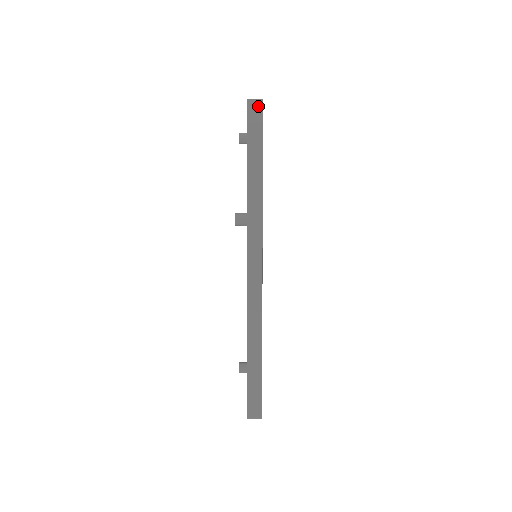
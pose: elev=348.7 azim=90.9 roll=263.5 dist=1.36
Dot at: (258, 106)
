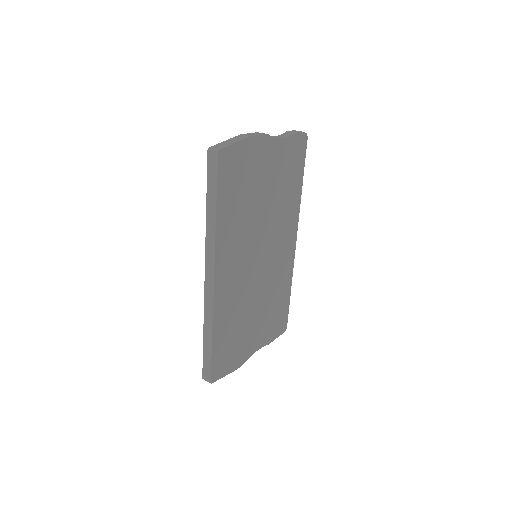
Dot at: (215, 156)
